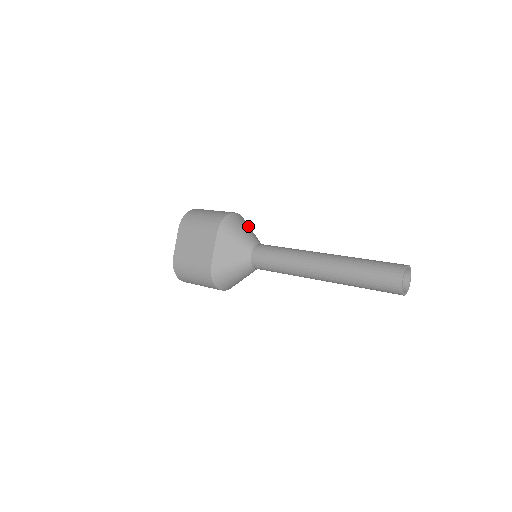
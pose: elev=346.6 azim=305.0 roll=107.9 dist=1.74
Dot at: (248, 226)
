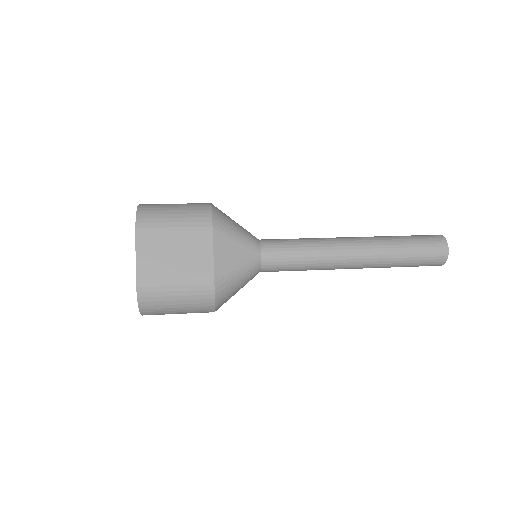
Dot at: occluded
